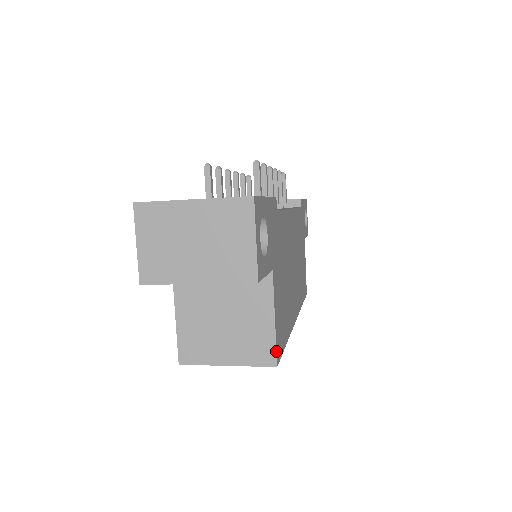
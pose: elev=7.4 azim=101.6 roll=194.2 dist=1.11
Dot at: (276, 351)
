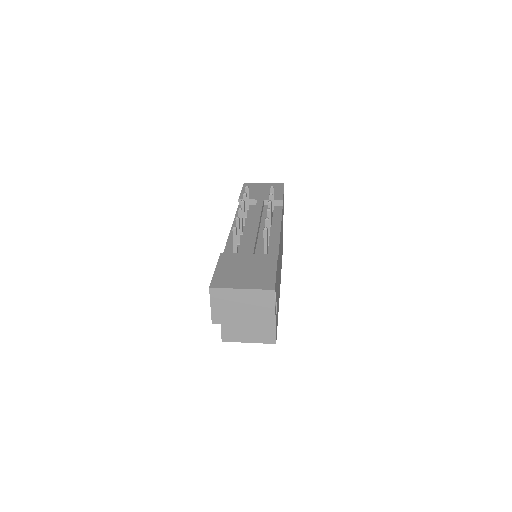
Dot at: occluded
